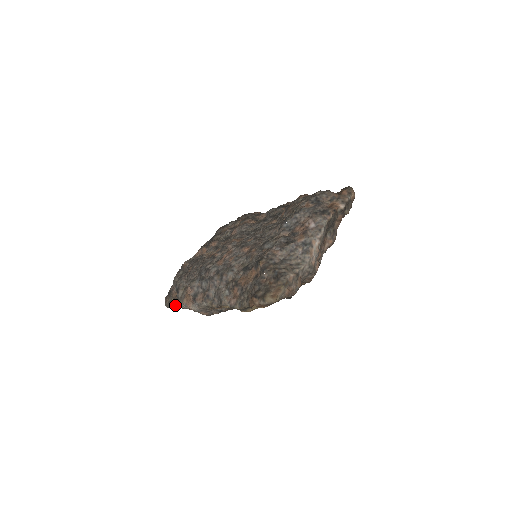
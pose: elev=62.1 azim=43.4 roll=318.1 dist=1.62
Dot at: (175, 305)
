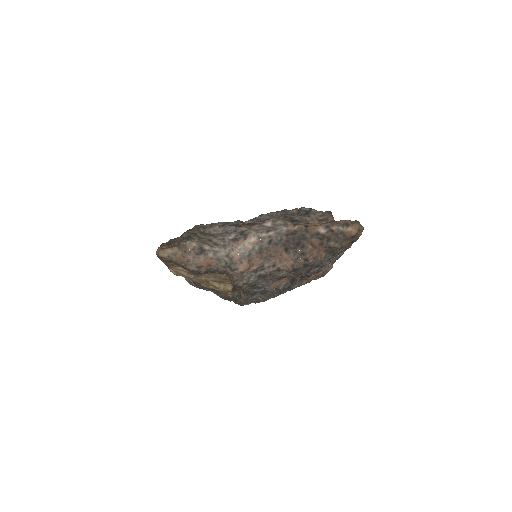
Dot at: occluded
